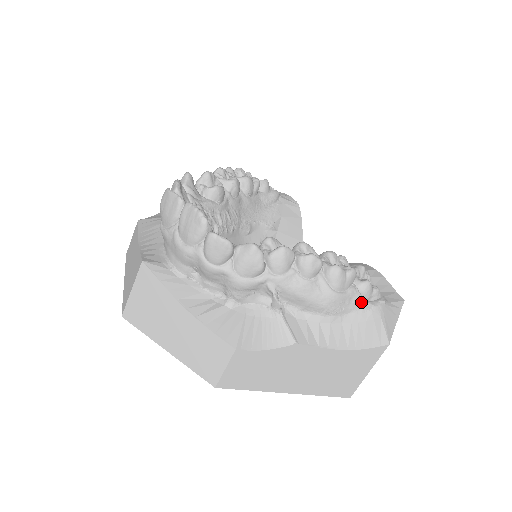
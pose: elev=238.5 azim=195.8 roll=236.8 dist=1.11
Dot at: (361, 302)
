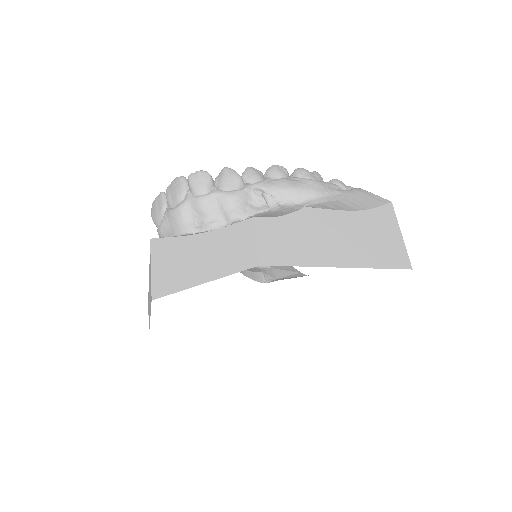
Dot at: (342, 190)
